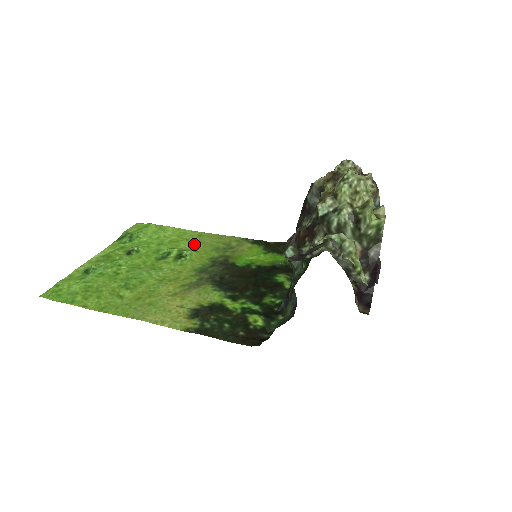
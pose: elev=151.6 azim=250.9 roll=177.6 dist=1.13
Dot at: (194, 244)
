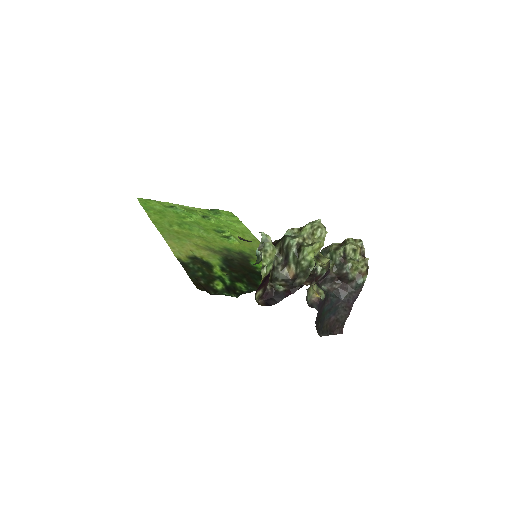
Dot at: occluded
